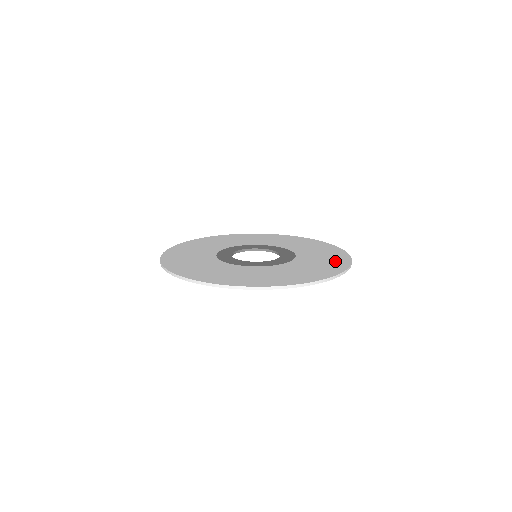
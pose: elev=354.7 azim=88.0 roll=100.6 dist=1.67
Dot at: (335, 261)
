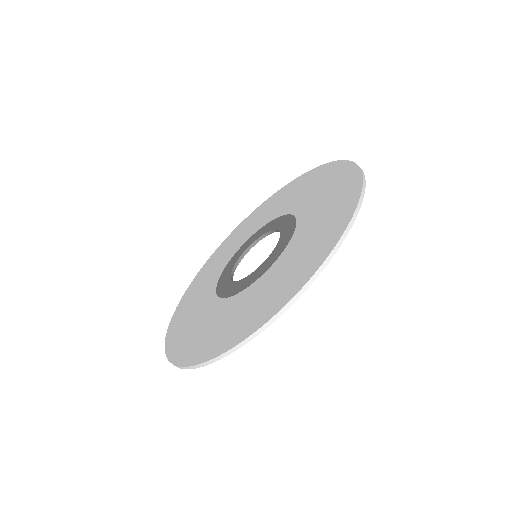
Dot at: (304, 266)
